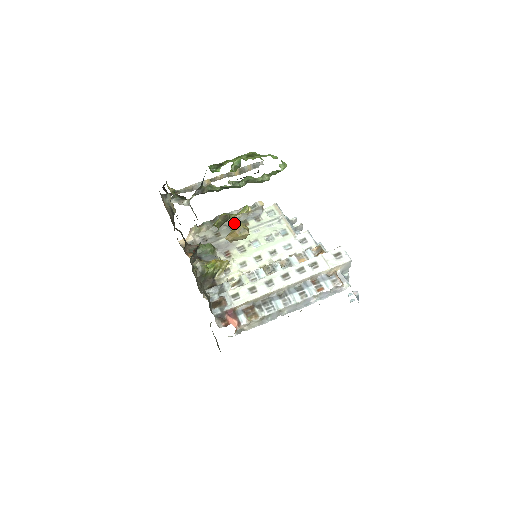
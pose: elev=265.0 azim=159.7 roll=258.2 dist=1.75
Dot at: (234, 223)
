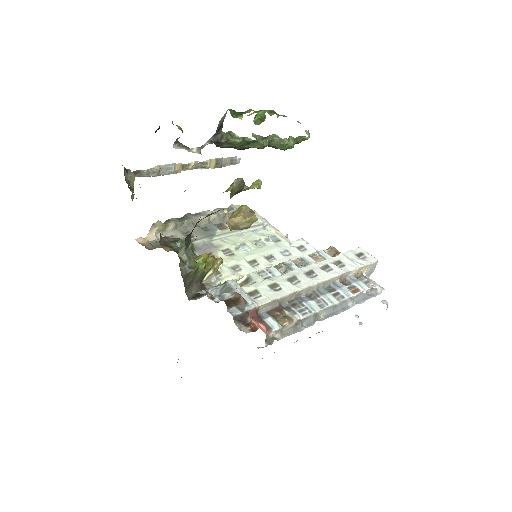
Dot at: (208, 225)
